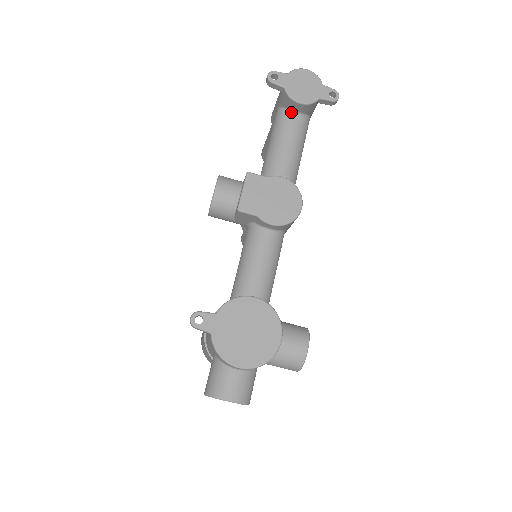
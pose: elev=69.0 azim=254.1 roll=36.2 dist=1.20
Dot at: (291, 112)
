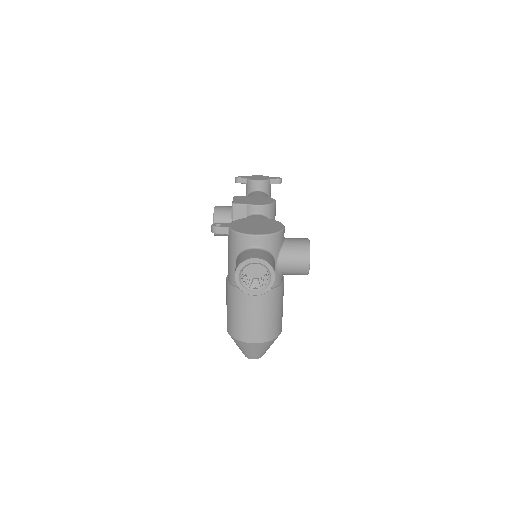
Dot at: (255, 191)
